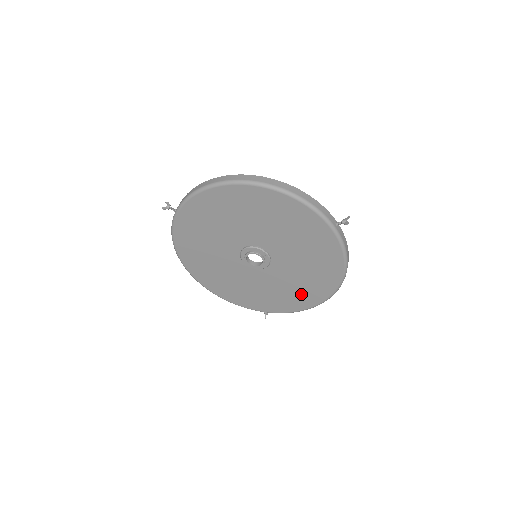
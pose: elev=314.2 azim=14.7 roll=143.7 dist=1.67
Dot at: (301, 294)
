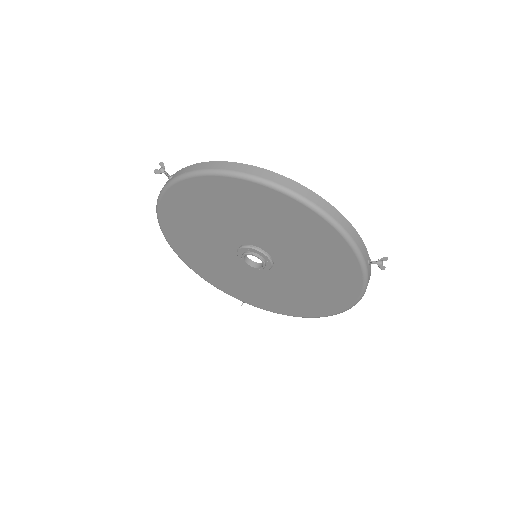
Dot at: (293, 303)
